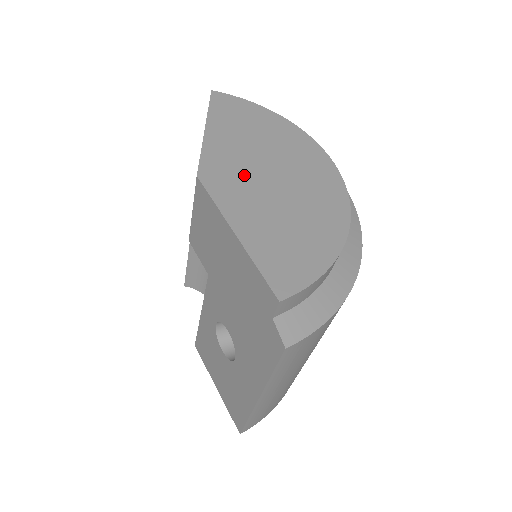
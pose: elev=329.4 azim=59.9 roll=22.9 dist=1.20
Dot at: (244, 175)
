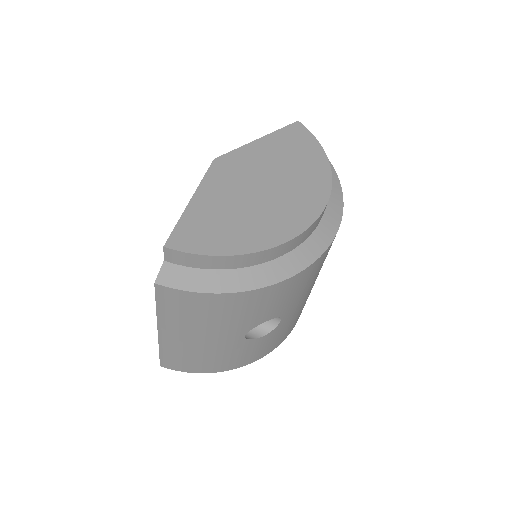
Dot at: (245, 176)
